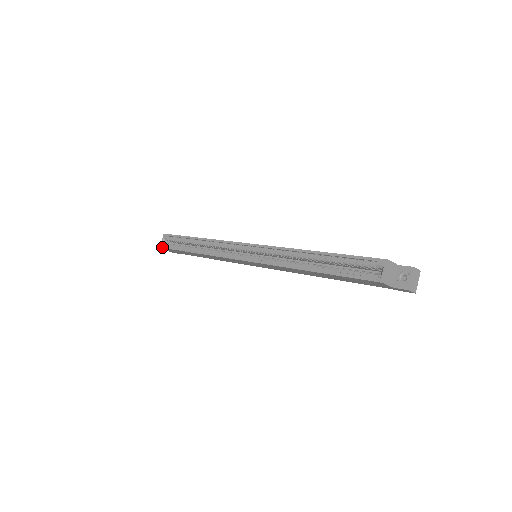
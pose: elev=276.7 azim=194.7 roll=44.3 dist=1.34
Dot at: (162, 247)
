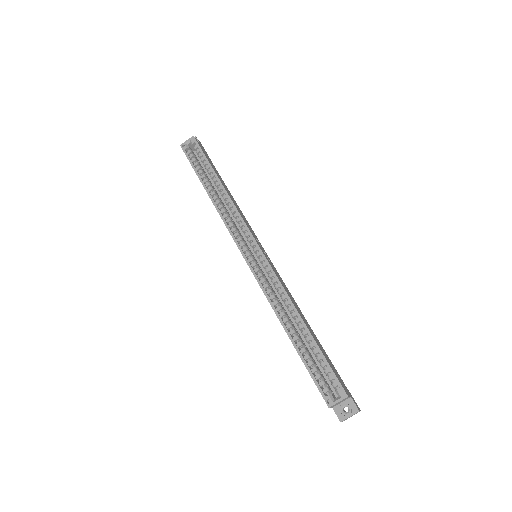
Dot at: (182, 148)
